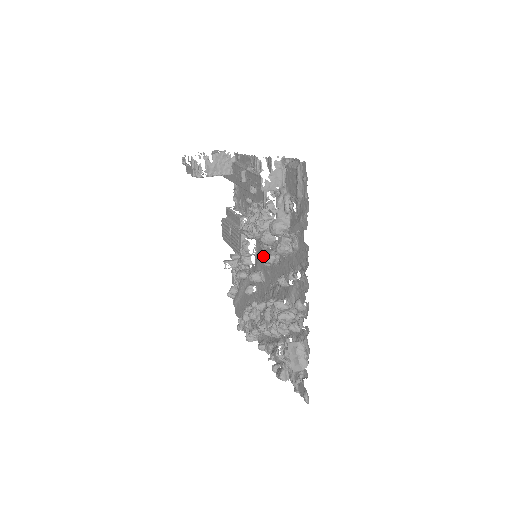
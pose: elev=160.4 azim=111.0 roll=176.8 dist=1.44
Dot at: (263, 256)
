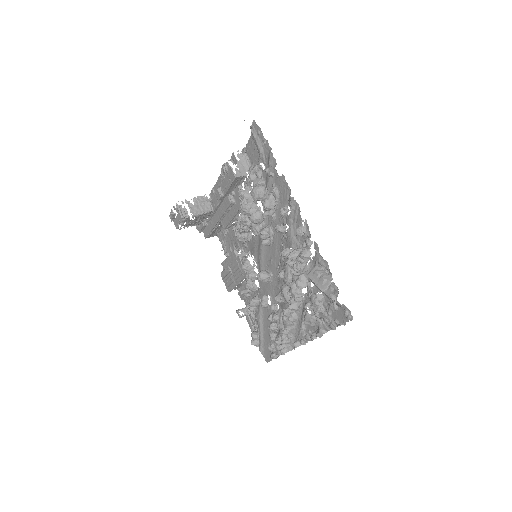
Dot at: (262, 252)
